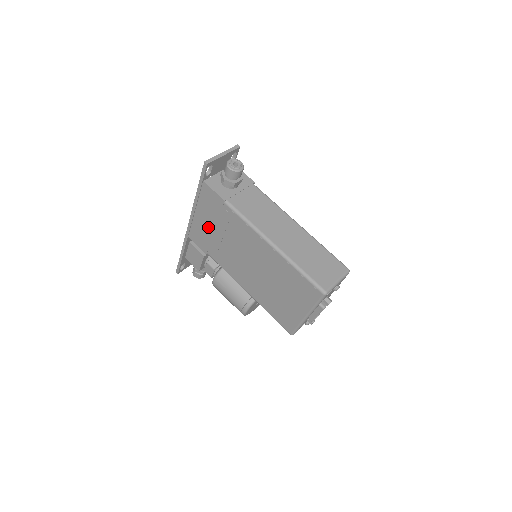
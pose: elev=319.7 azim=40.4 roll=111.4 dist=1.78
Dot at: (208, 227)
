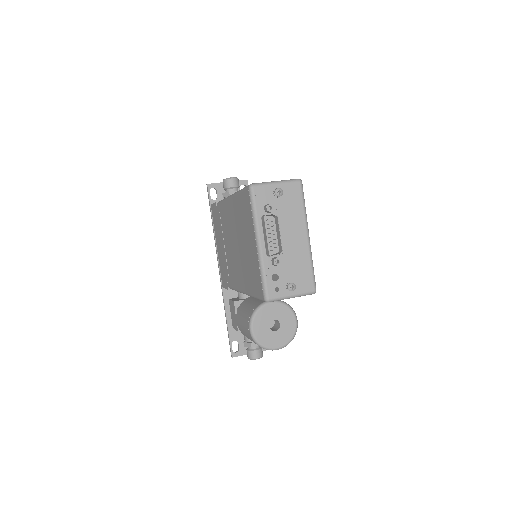
Dot at: (221, 250)
